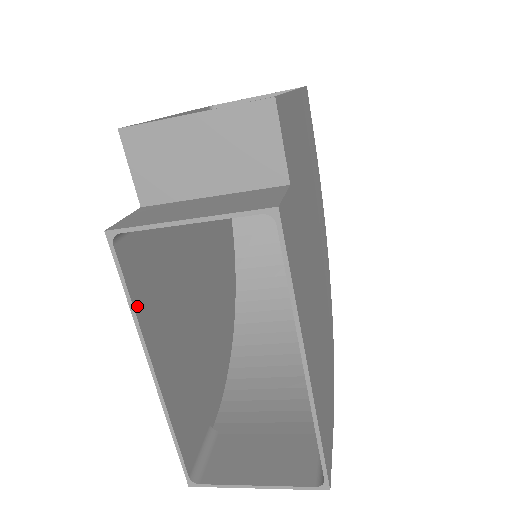
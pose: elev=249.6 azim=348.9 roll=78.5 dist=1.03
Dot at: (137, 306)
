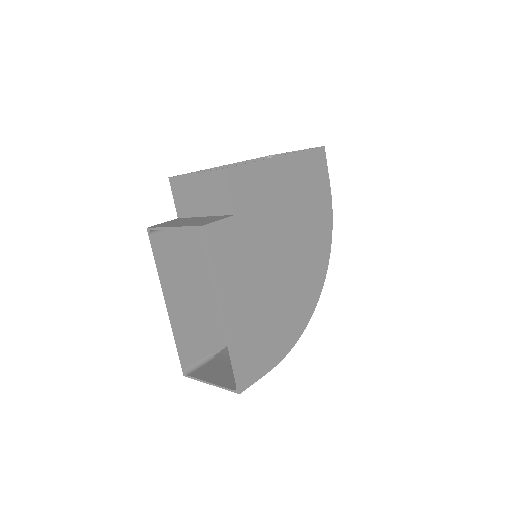
Dot at: (161, 268)
